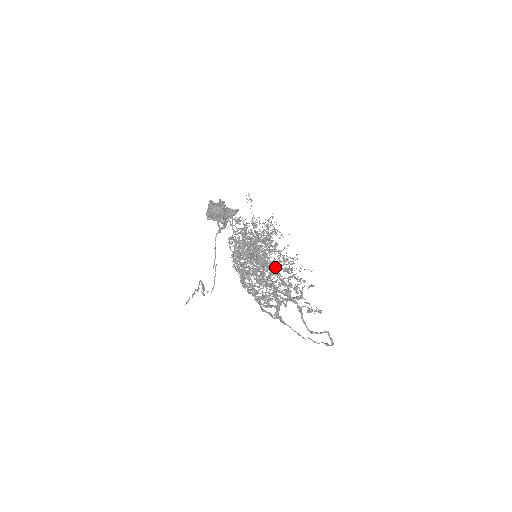
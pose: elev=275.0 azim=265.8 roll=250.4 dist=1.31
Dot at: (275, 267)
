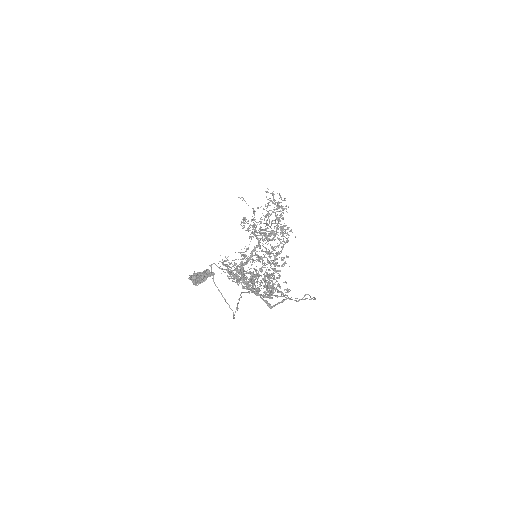
Dot at: occluded
